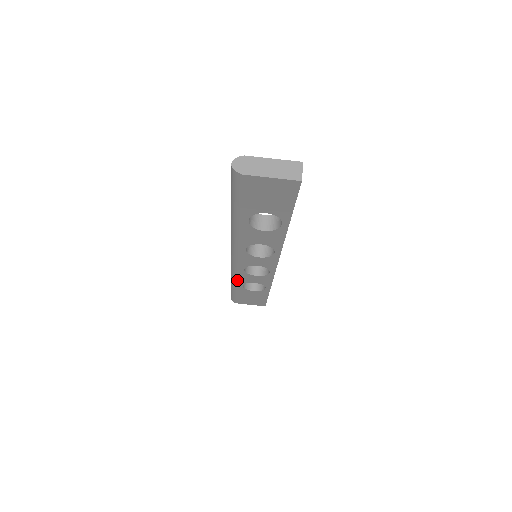
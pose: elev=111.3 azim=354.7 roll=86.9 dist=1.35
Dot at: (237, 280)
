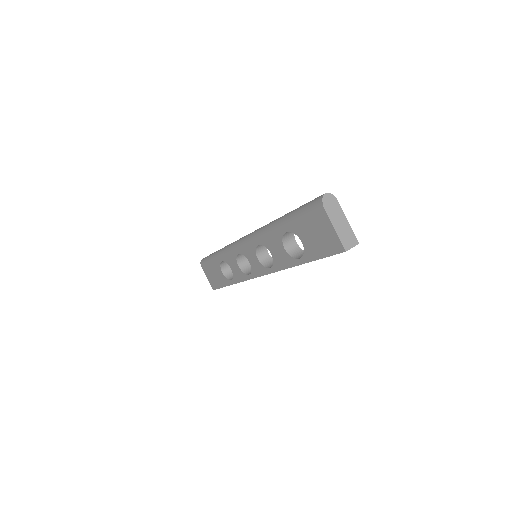
Dot at: (224, 254)
